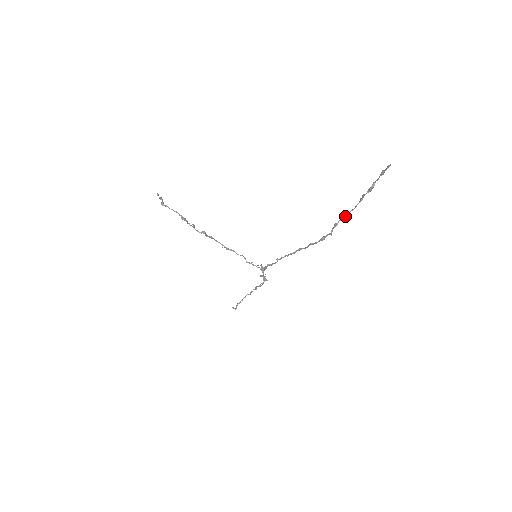
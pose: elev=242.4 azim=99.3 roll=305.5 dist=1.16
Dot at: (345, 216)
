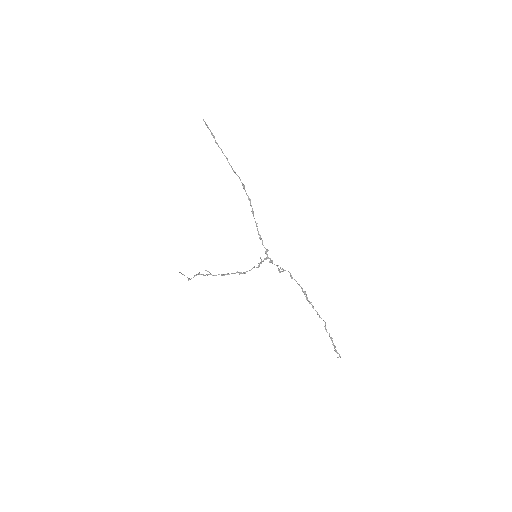
Dot at: (227, 160)
